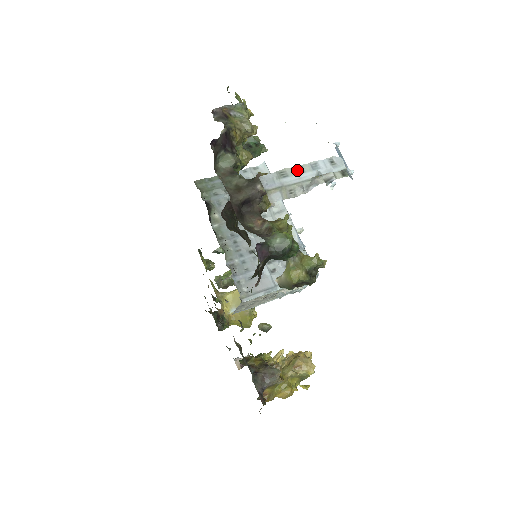
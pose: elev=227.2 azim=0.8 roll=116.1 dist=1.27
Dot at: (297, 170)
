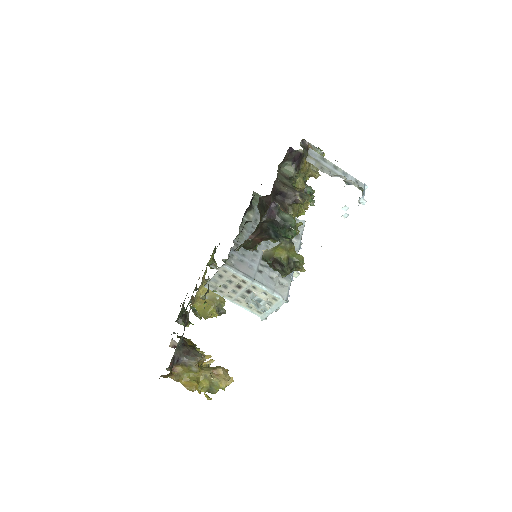
Dot at: (333, 166)
